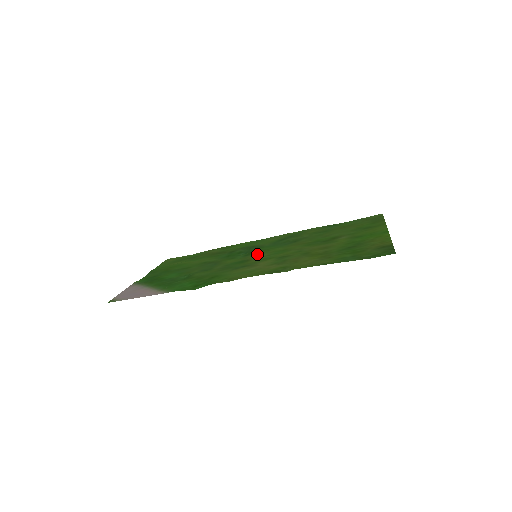
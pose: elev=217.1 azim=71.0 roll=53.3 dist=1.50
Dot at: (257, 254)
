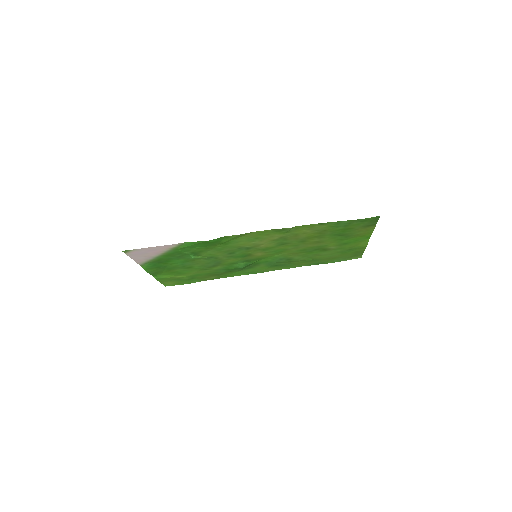
Dot at: (257, 257)
